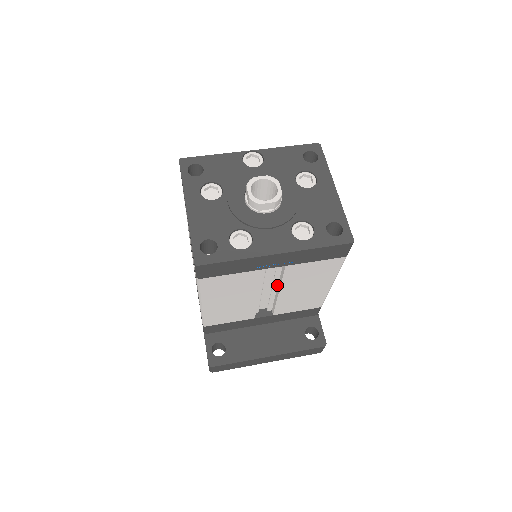
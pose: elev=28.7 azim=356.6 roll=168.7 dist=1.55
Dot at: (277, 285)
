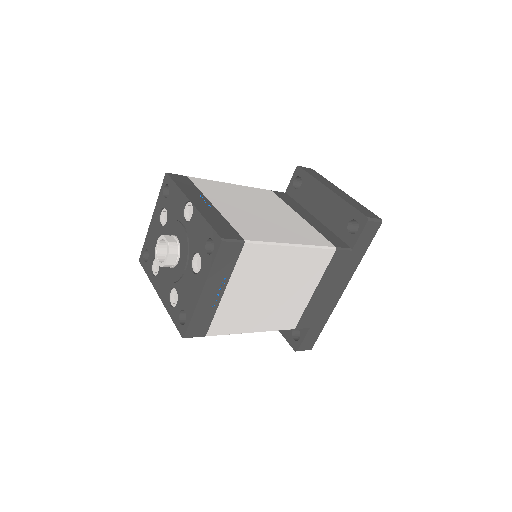
Dot at: occluded
